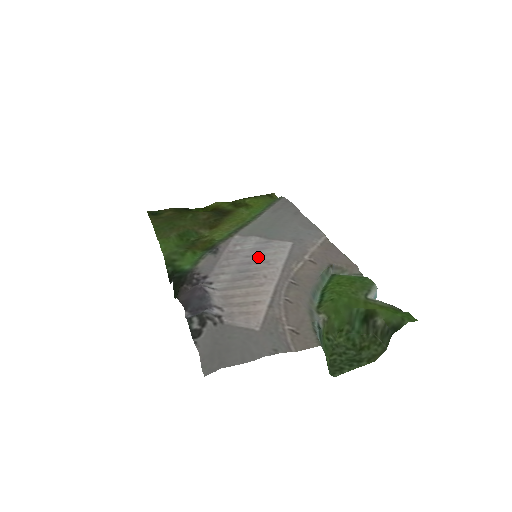
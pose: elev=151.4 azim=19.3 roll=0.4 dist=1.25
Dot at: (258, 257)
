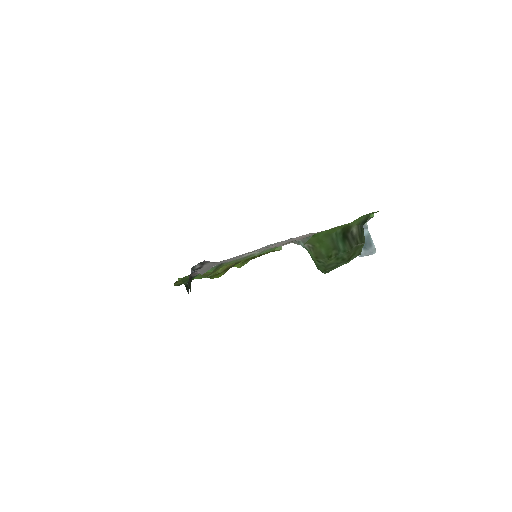
Dot at: occluded
